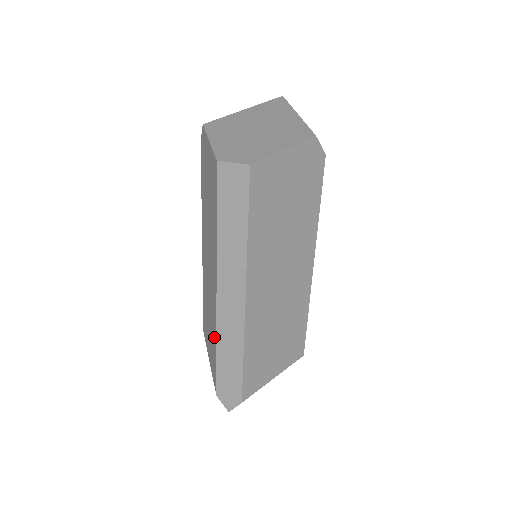
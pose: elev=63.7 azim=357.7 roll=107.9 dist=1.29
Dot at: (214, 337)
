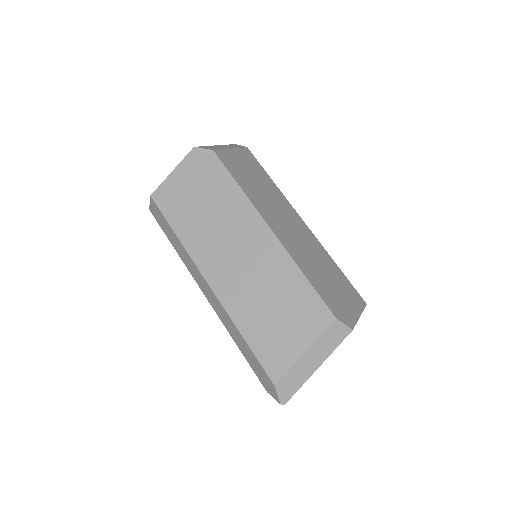
Dot at: occluded
